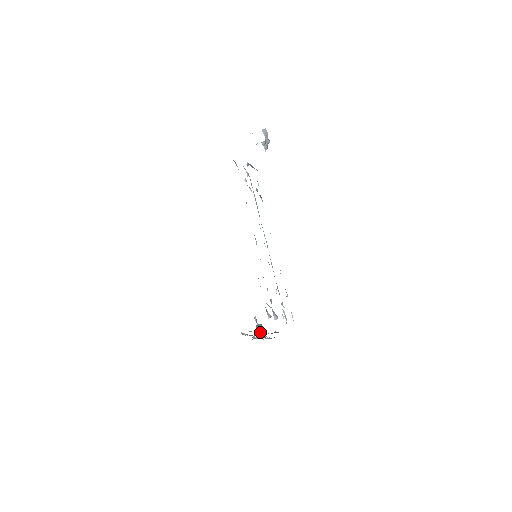
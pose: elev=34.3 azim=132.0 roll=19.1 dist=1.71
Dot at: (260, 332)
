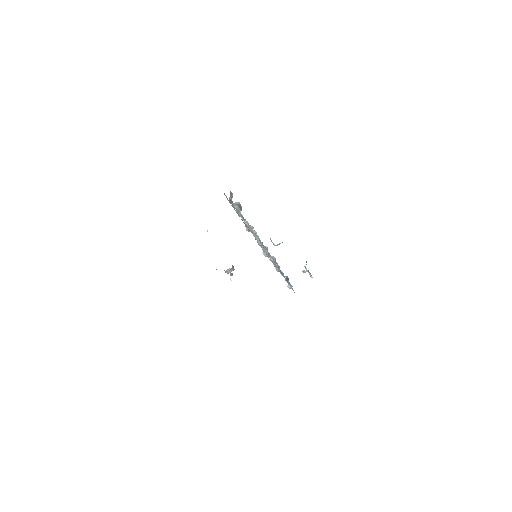
Dot at: occluded
